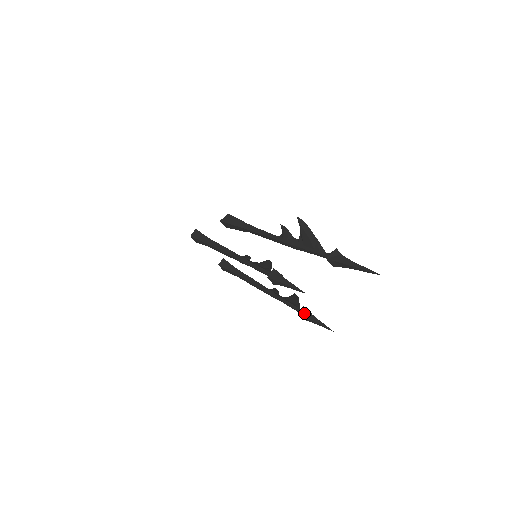
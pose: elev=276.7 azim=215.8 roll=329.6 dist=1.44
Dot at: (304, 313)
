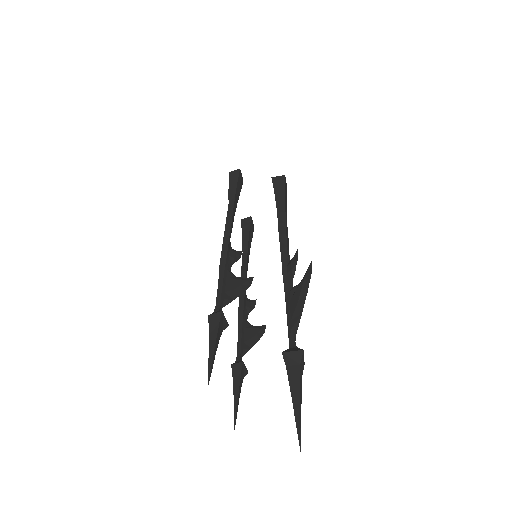
Dot at: (236, 371)
